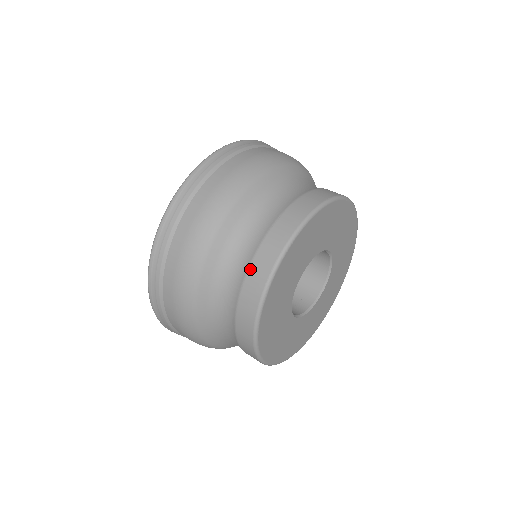
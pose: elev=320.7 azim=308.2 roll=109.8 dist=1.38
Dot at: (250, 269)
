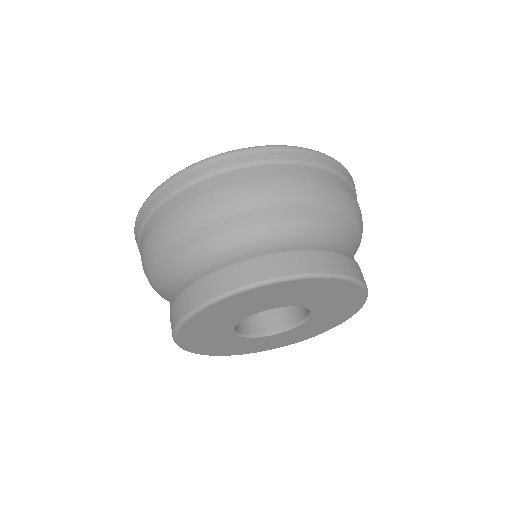
Dot at: (182, 294)
